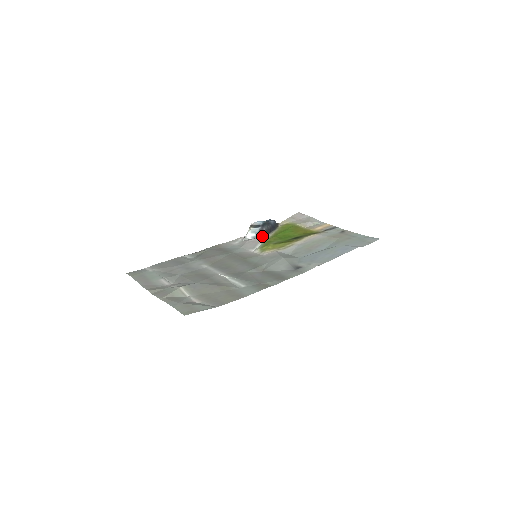
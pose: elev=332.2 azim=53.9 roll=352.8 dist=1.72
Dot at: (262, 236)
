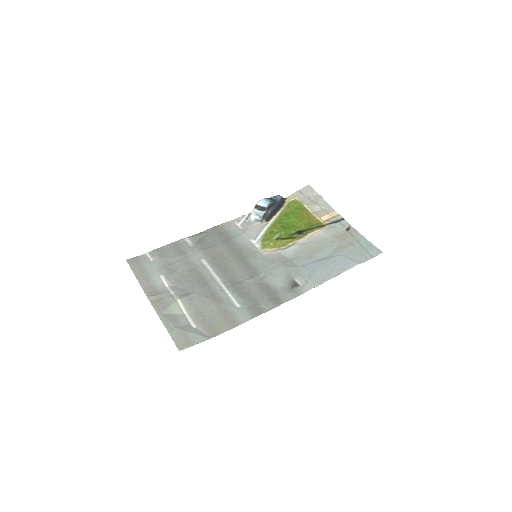
Dot at: (266, 220)
